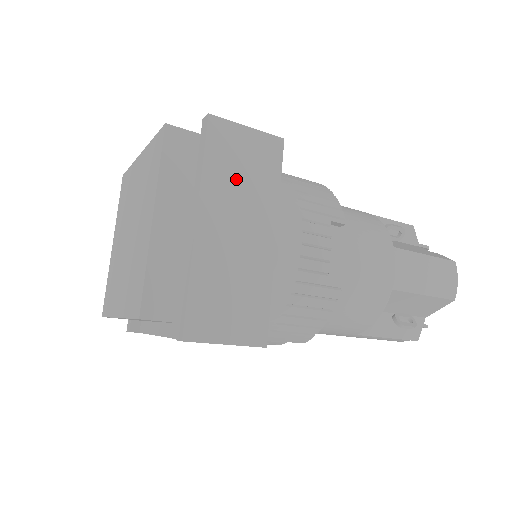
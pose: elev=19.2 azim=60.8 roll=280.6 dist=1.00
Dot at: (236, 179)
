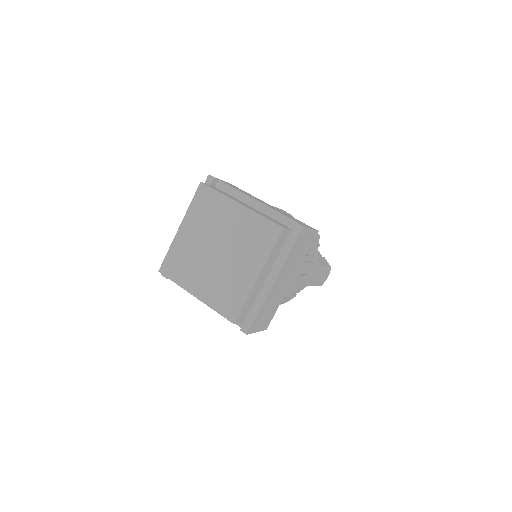
Dot at: (295, 257)
